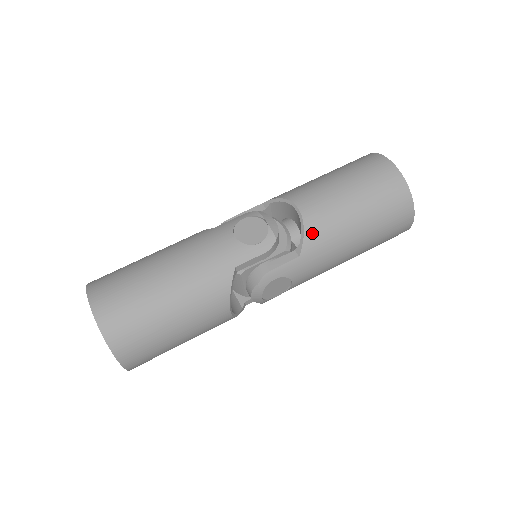
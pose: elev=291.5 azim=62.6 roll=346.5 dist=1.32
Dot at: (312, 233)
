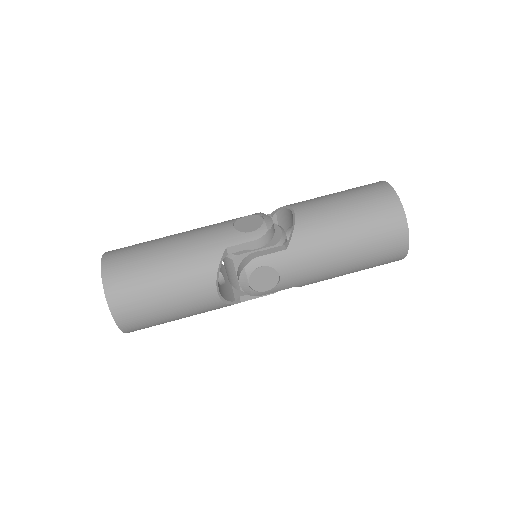
Dot at: (301, 230)
